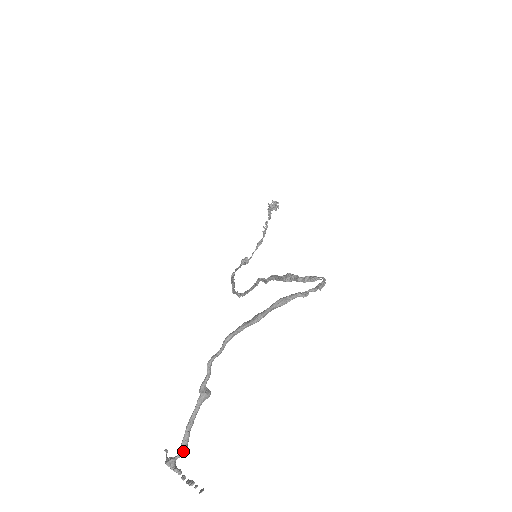
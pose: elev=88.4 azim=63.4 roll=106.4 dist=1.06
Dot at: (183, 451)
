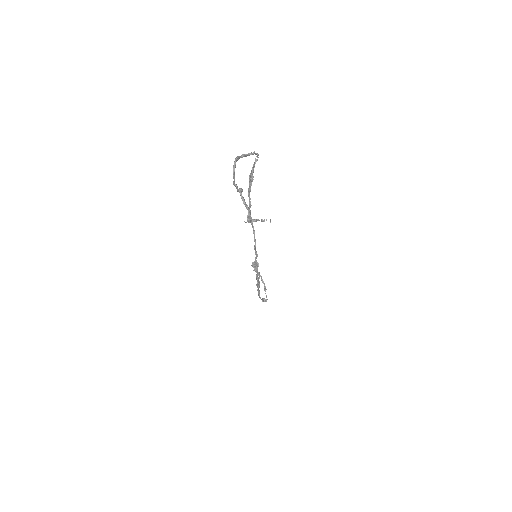
Dot at: (248, 208)
